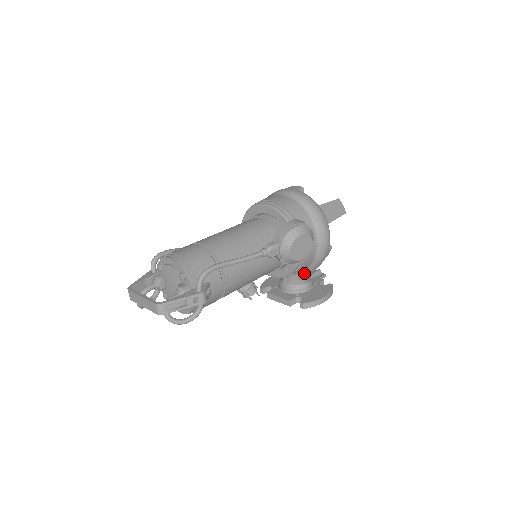
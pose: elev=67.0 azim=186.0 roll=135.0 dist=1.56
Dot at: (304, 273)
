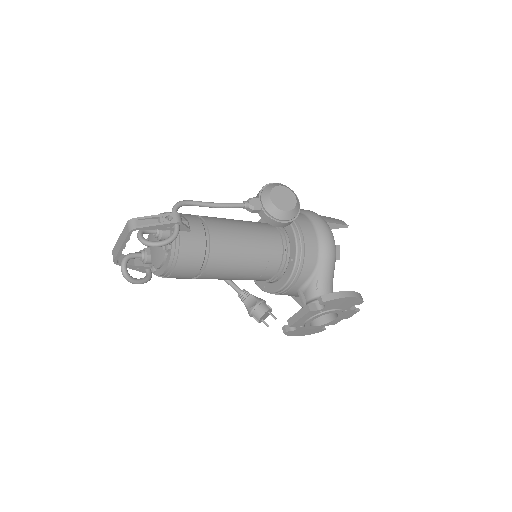
Dot at: (317, 276)
